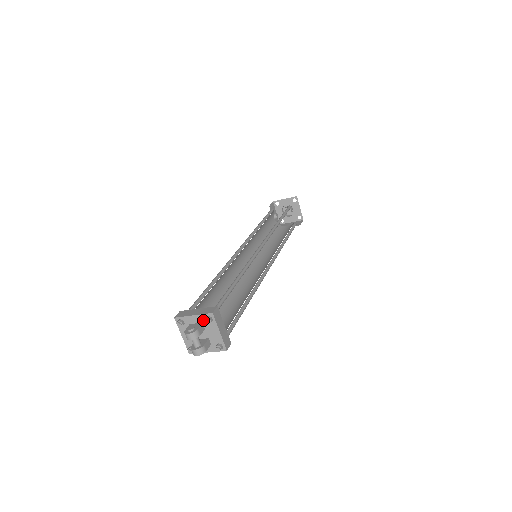
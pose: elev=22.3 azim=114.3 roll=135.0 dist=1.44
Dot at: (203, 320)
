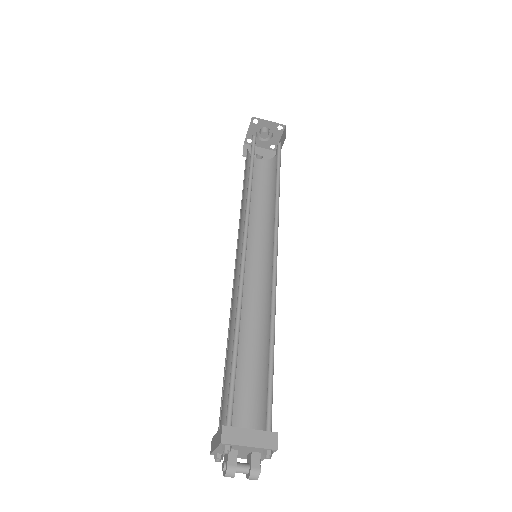
Dot at: occluded
